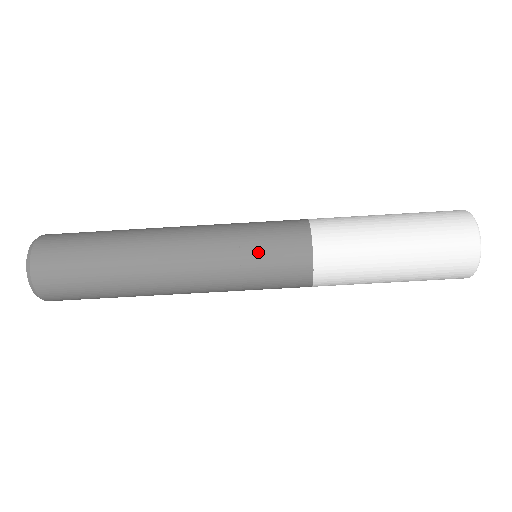
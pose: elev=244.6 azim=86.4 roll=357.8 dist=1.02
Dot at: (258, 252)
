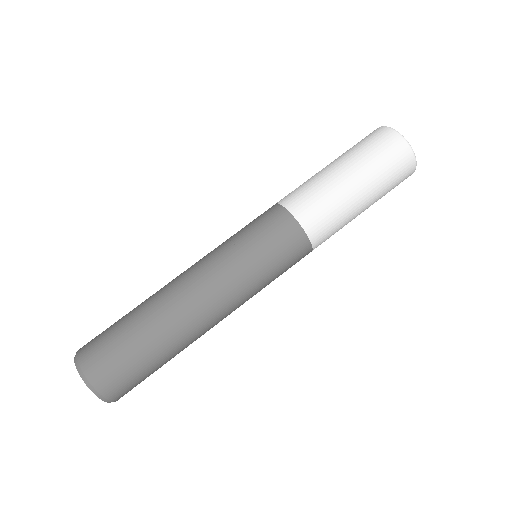
Dot at: occluded
